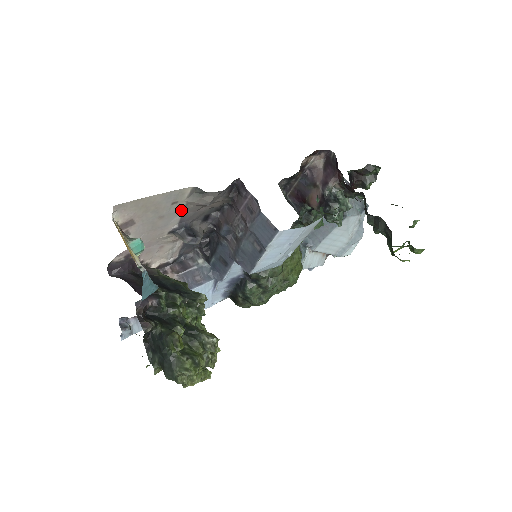
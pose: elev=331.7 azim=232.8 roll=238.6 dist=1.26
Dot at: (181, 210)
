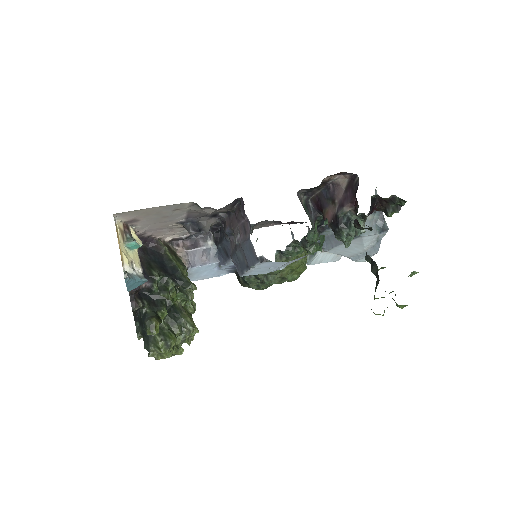
Dot at: (185, 212)
